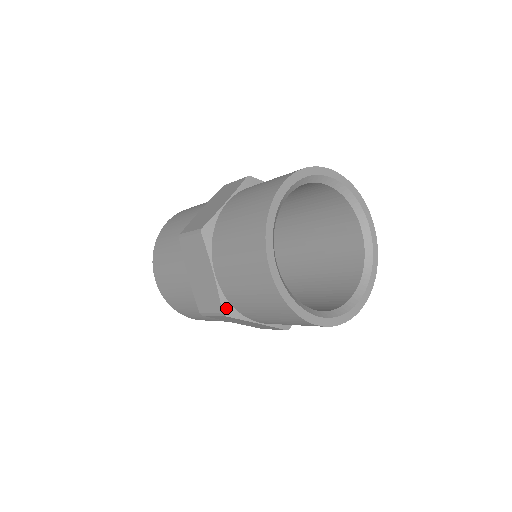
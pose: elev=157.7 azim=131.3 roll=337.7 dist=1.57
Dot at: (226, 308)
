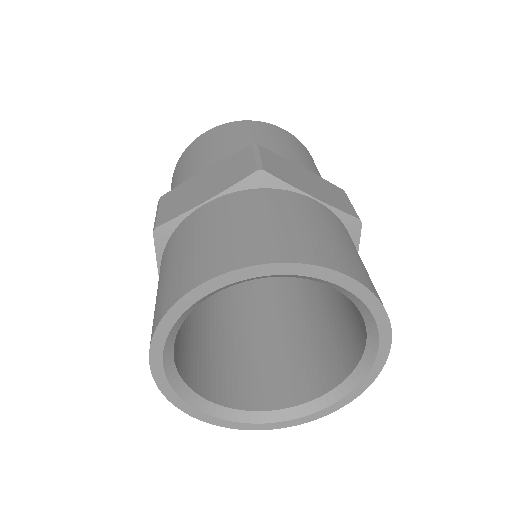
Dot at: occluded
